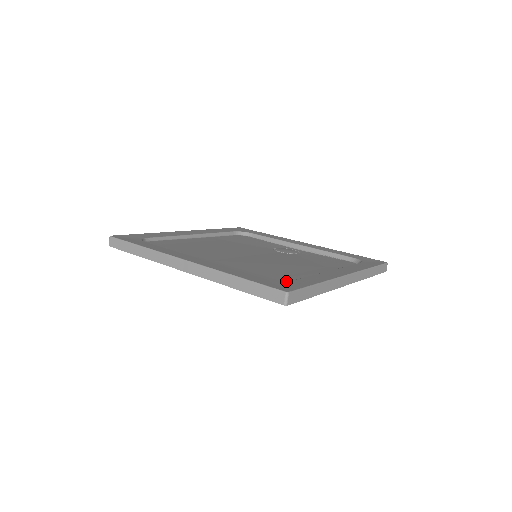
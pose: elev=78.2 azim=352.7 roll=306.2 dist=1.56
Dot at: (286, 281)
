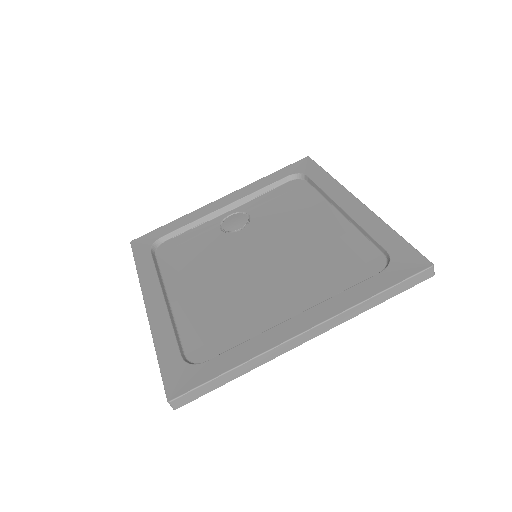
Dot at: (390, 256)
